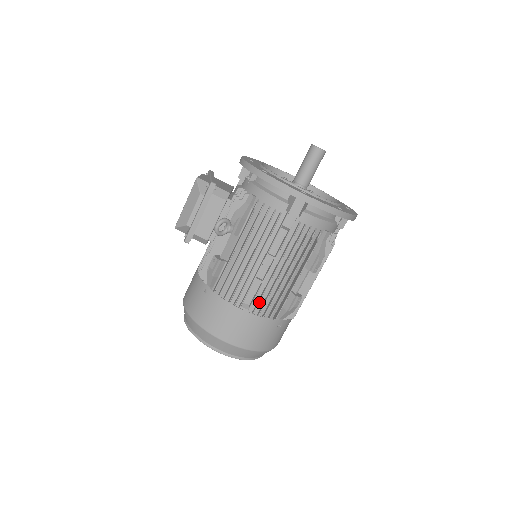
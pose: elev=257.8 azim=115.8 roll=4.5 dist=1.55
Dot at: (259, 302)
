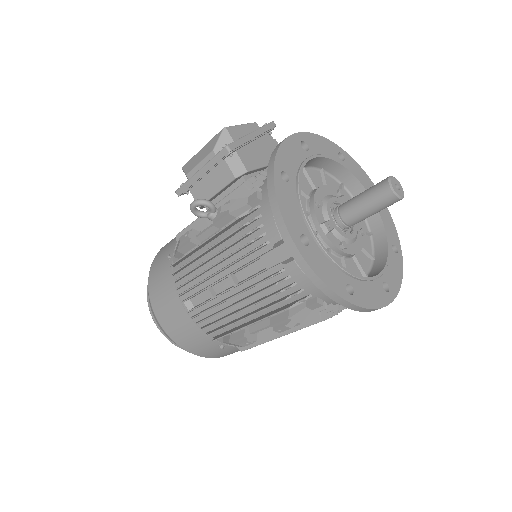
Dot at: (205, 312)
